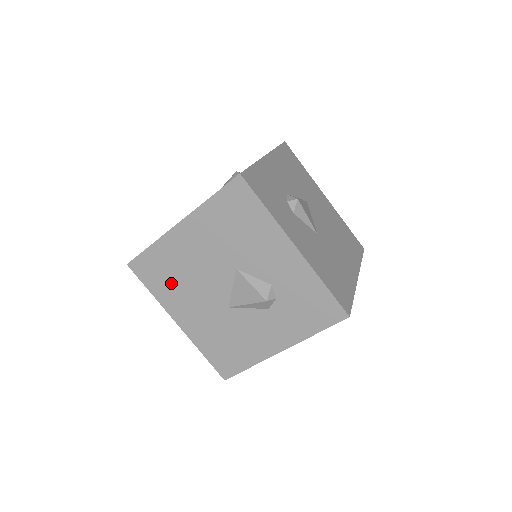
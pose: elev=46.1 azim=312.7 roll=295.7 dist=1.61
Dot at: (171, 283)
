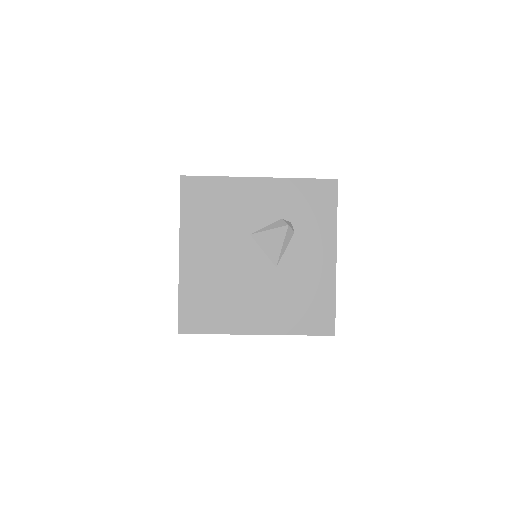
Dot at: occluded
